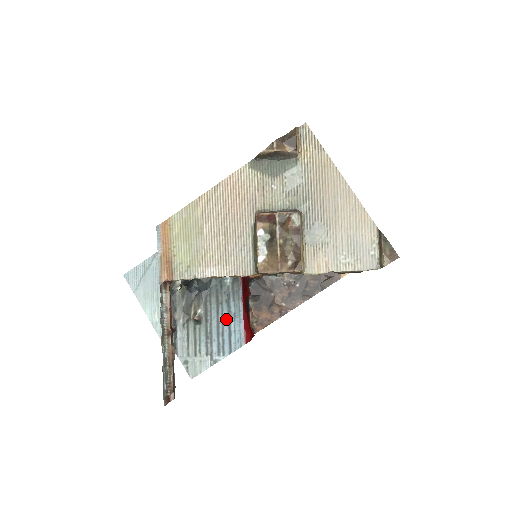
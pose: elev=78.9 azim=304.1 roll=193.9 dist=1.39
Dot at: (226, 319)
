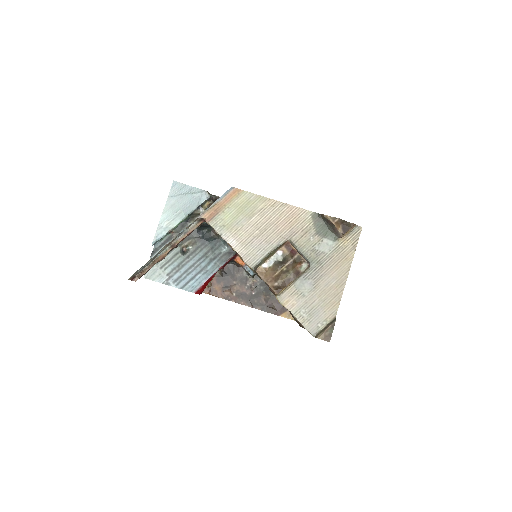
Dot at: (200, 268)
